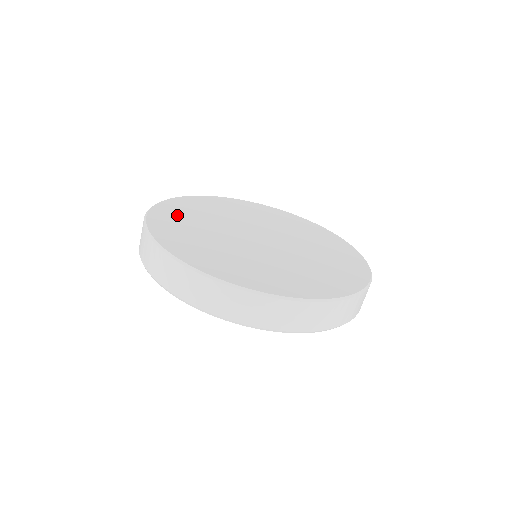
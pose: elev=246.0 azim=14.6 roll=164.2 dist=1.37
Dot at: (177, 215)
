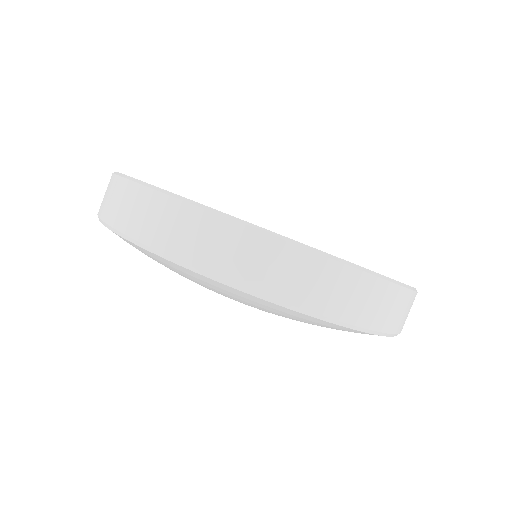
Dot at: occluded
